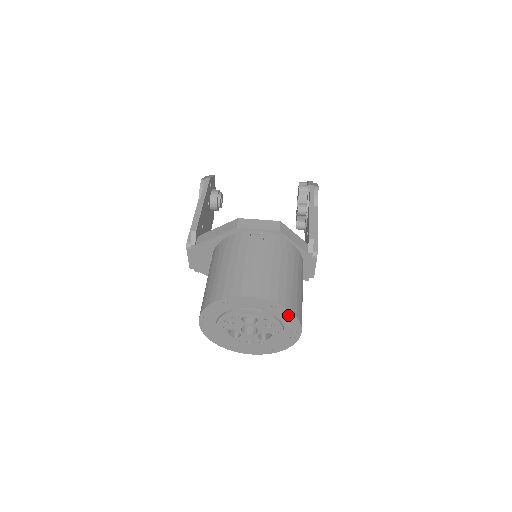
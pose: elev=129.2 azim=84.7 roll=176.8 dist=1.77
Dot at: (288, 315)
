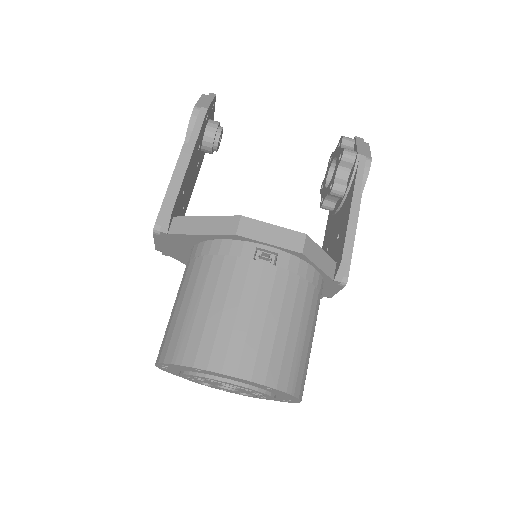
Dot at: (287, 395)
